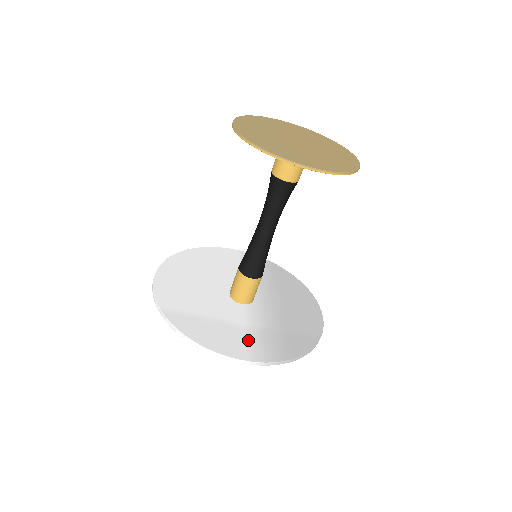
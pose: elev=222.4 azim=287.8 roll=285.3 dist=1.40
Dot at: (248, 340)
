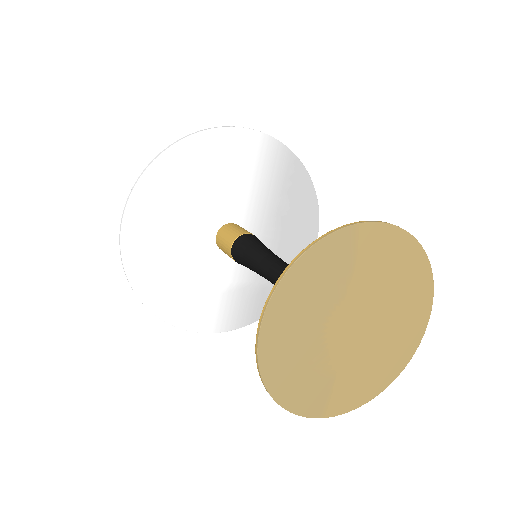
Dot at: (219, 307)
